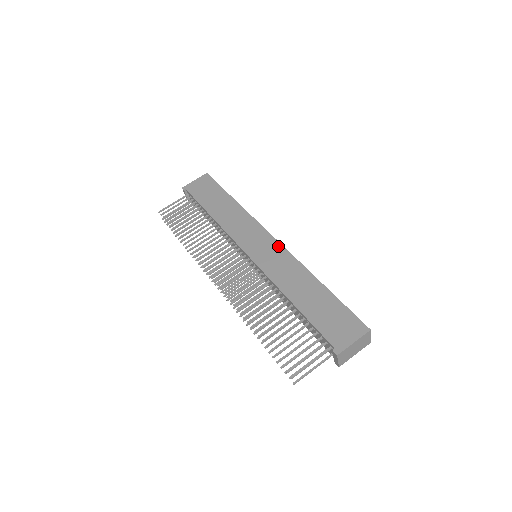
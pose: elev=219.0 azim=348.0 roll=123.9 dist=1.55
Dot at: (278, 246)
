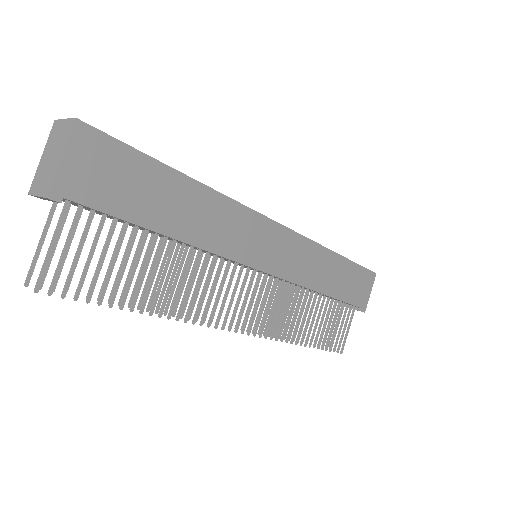
Dot at: (291, 236)
